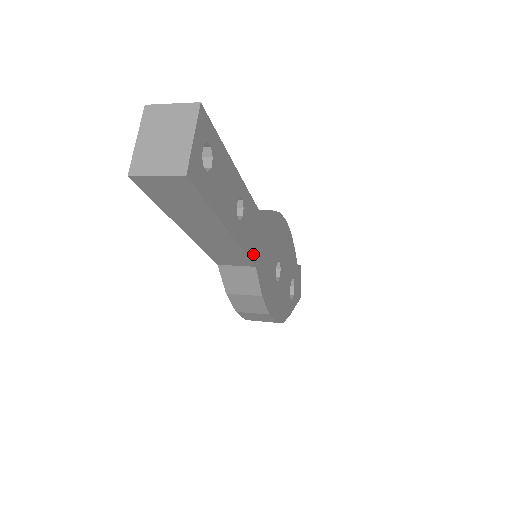
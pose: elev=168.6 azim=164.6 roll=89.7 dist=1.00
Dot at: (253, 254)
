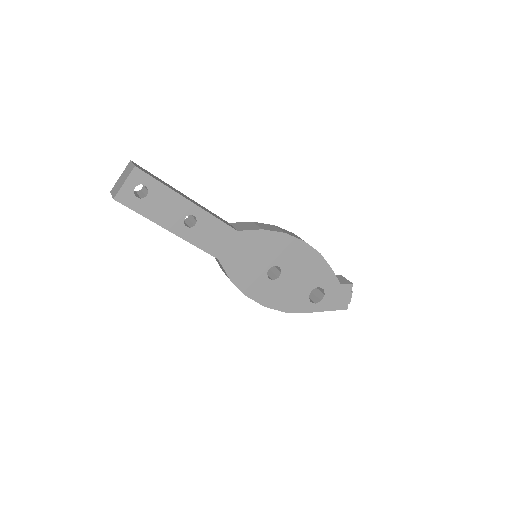
Dot at: (214, 251)
